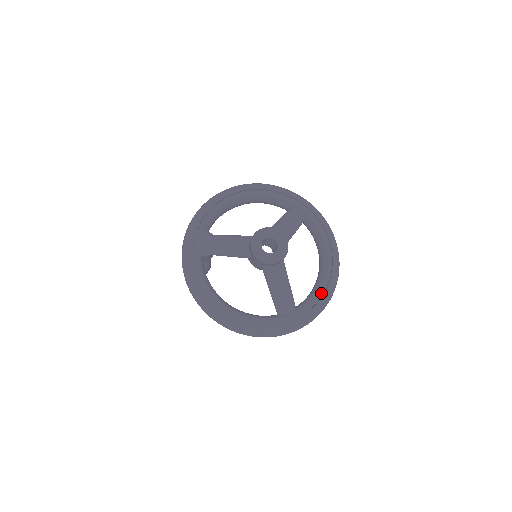
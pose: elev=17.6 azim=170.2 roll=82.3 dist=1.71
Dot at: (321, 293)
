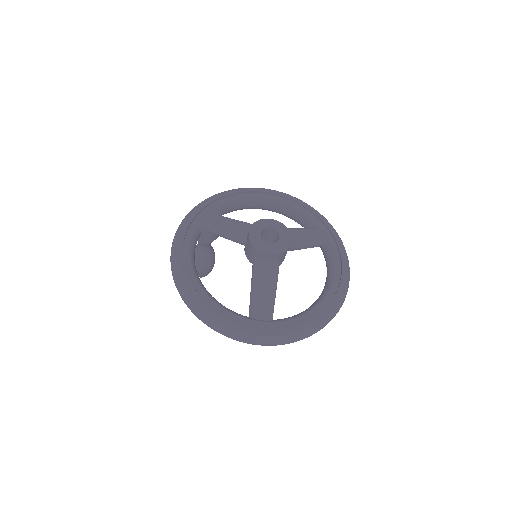
Dot at: (308, 317)
